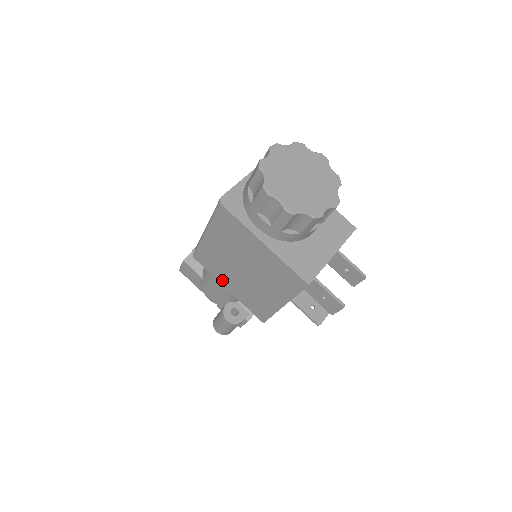
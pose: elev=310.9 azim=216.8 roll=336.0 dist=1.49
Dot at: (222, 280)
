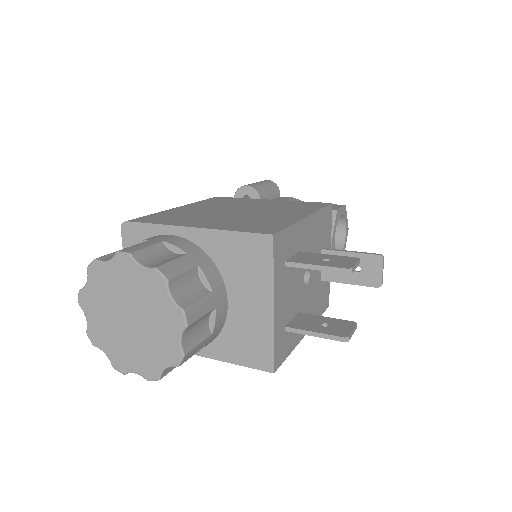
Dot at: occluded
